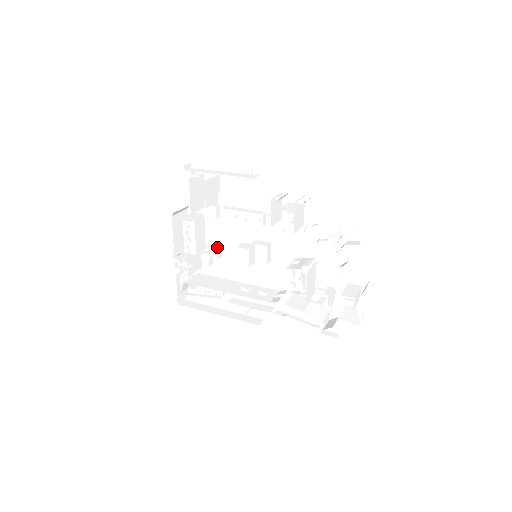
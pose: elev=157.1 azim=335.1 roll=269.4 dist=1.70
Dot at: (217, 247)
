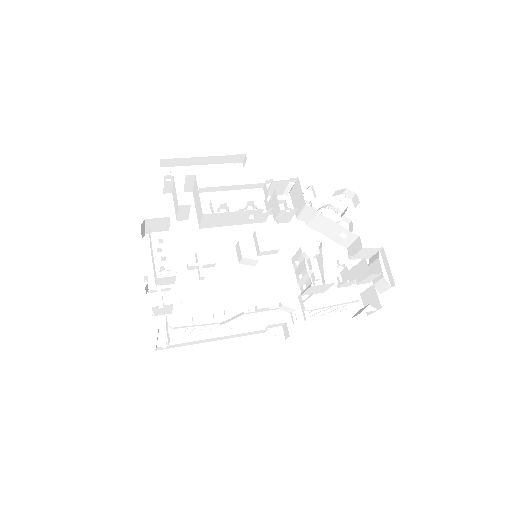
Dot at: (192, 276)
